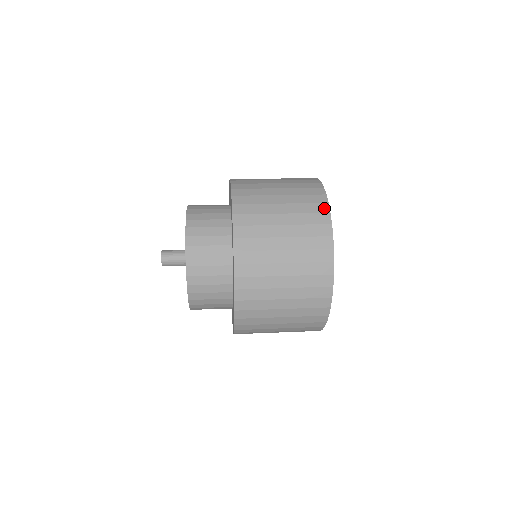
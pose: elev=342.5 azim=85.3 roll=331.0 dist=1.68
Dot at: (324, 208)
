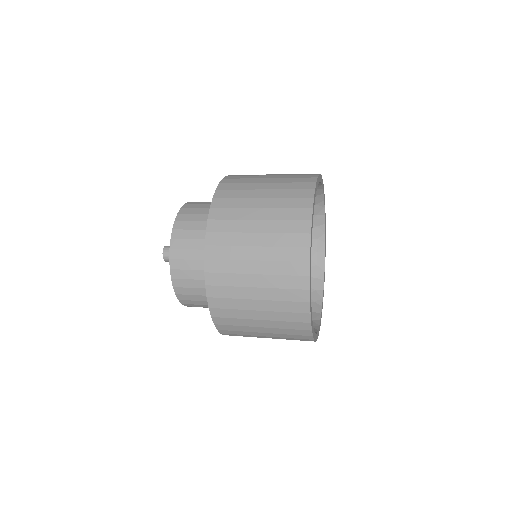
Dot at: (314, 174)
